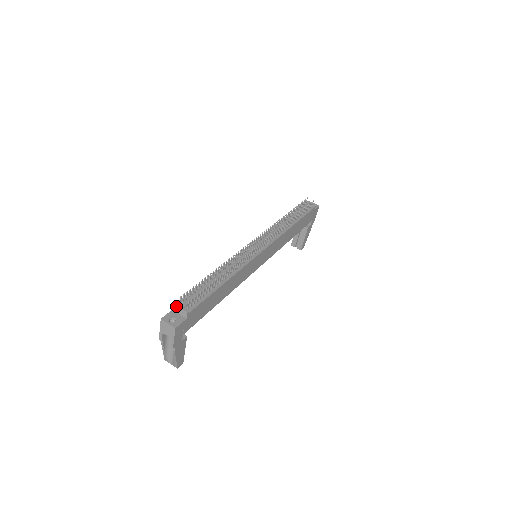
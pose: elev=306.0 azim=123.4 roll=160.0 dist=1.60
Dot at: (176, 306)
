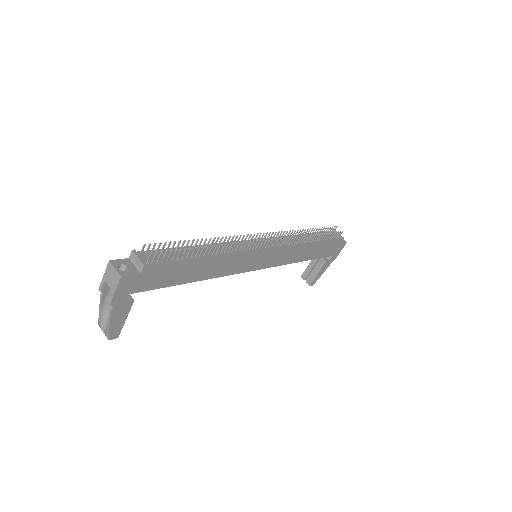
Dot at: (134, 254)
